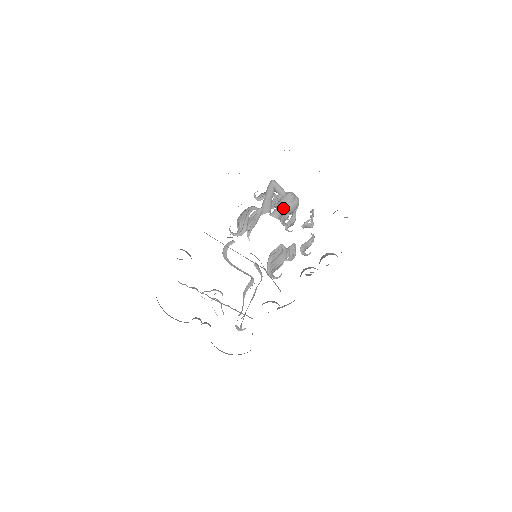
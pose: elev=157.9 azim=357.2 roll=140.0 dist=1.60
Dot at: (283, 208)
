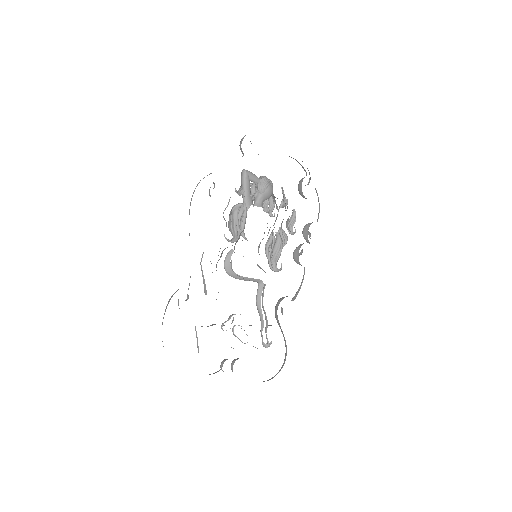
Dot at: (265, 193)
